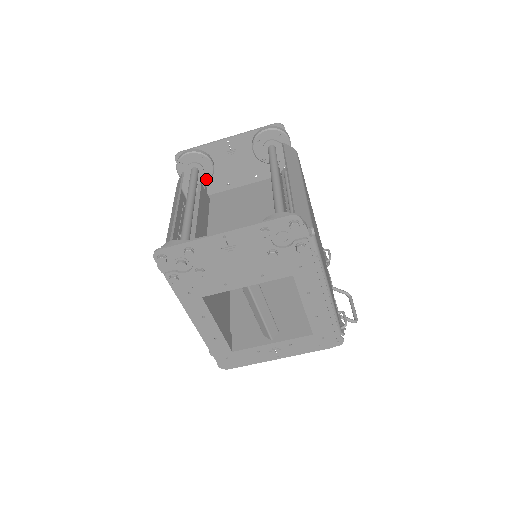
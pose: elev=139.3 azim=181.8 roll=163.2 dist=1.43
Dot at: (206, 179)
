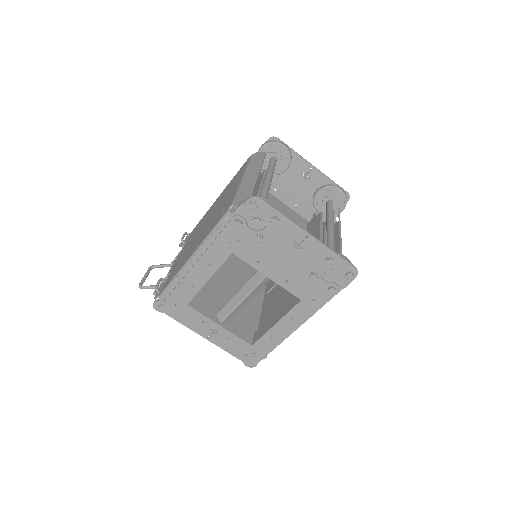
Dot at: occluded
